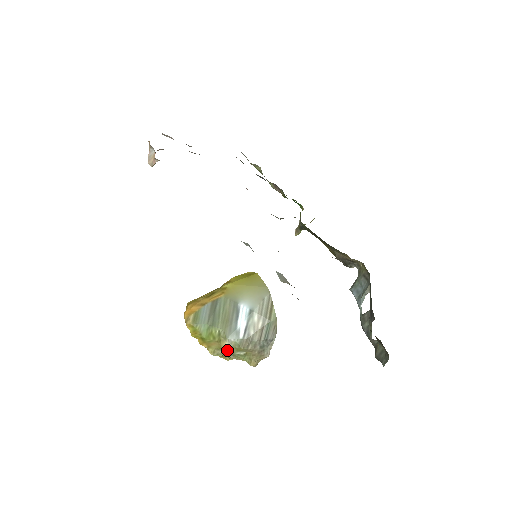
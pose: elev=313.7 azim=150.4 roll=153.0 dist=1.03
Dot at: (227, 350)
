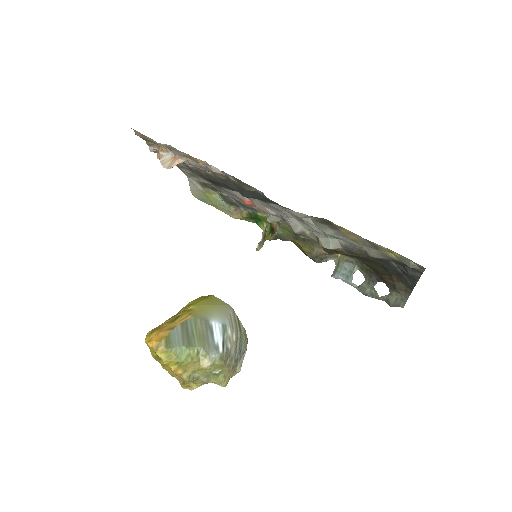
Dot at: (206, 369)
